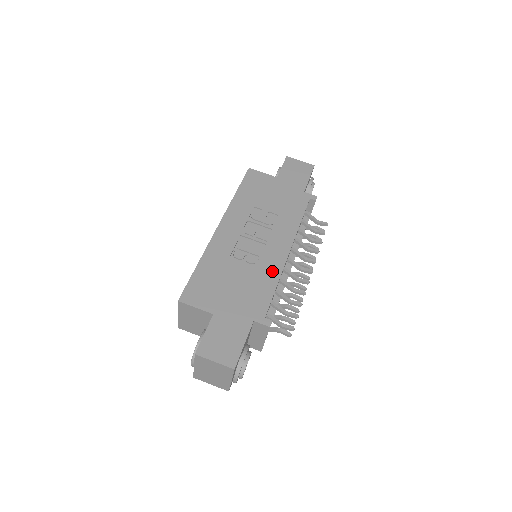
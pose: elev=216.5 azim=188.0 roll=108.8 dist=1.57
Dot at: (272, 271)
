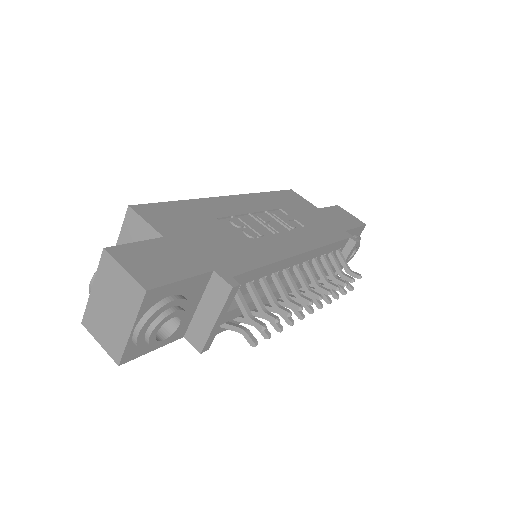
Dot at: (270, 252)
